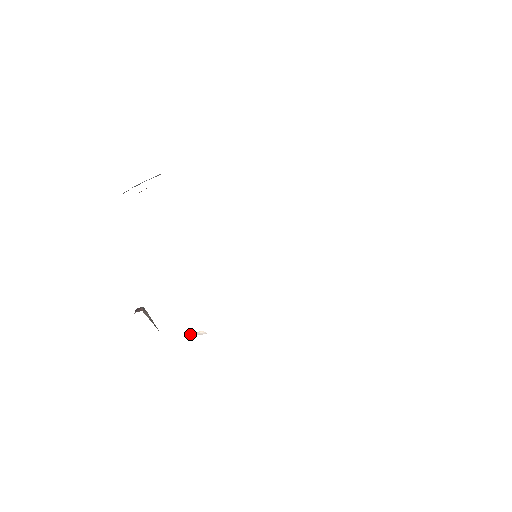
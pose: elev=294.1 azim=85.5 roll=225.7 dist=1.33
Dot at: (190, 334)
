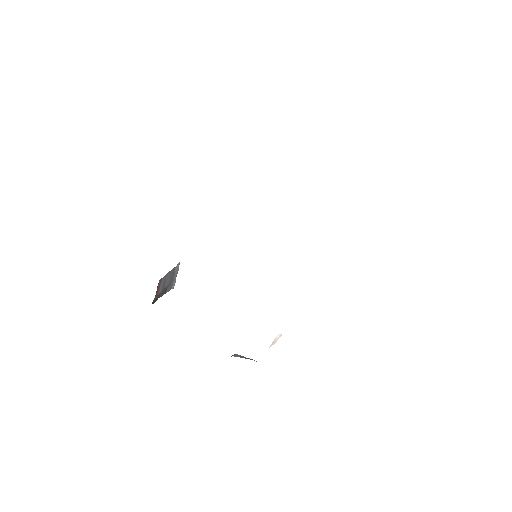
Dot at: (272, 344)
